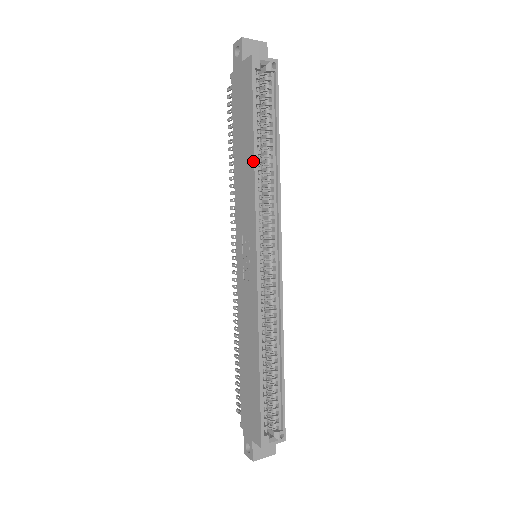
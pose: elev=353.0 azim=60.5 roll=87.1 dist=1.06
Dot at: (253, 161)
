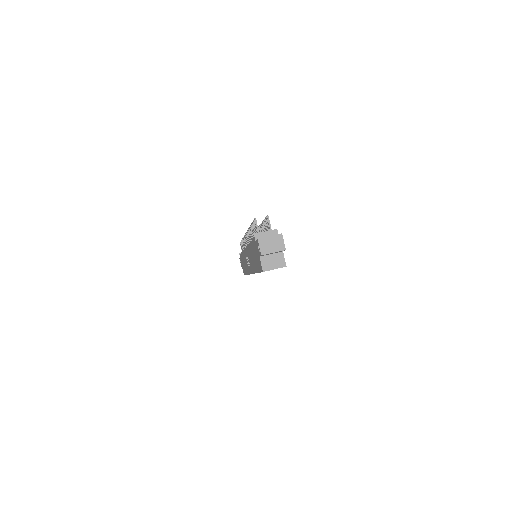
Dot at: (255, 272)
